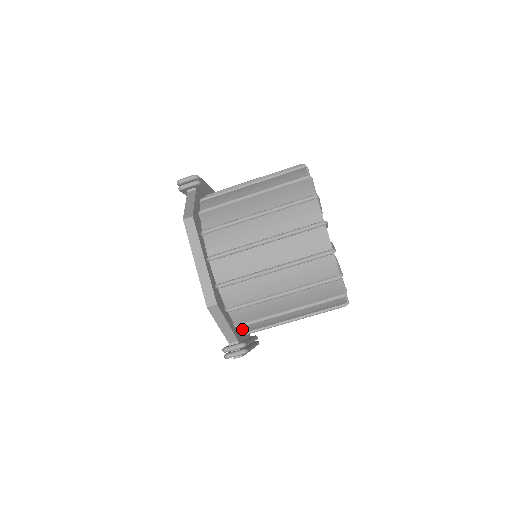
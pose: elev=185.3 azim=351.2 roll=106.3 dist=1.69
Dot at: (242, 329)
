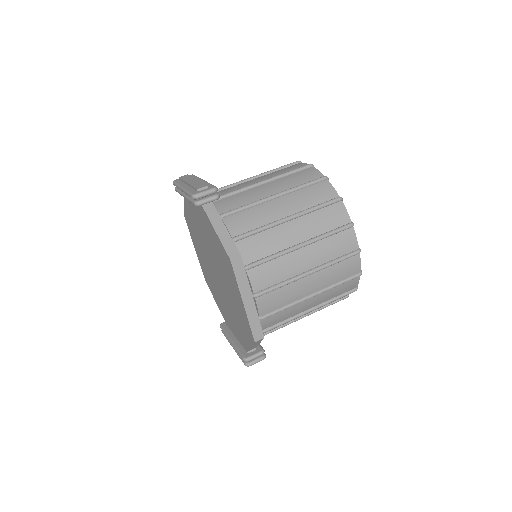
Dot at: occluded
